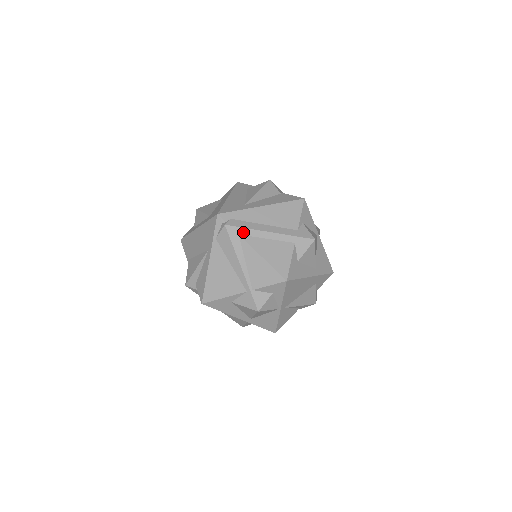
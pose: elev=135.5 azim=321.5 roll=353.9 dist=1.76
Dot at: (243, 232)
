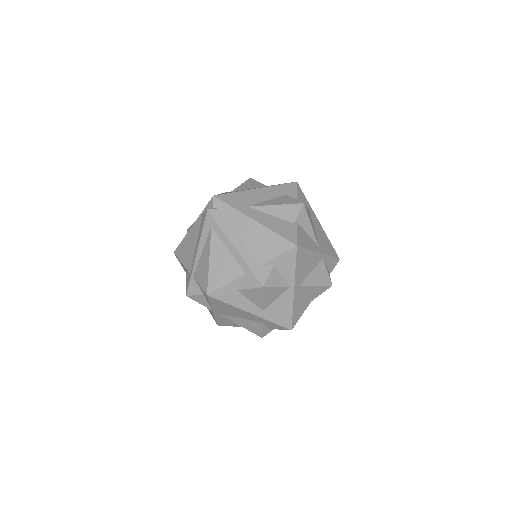
Dot at: (216, 227)
